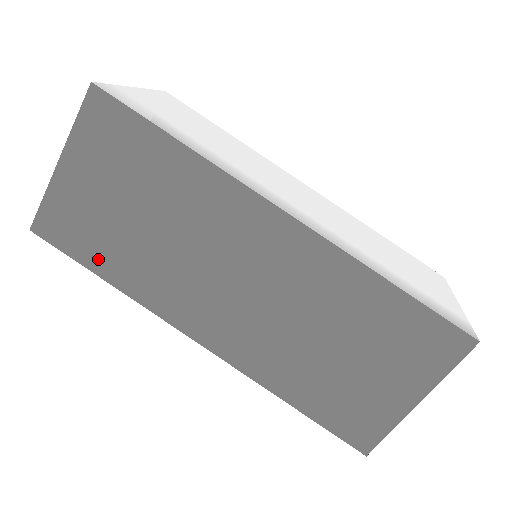
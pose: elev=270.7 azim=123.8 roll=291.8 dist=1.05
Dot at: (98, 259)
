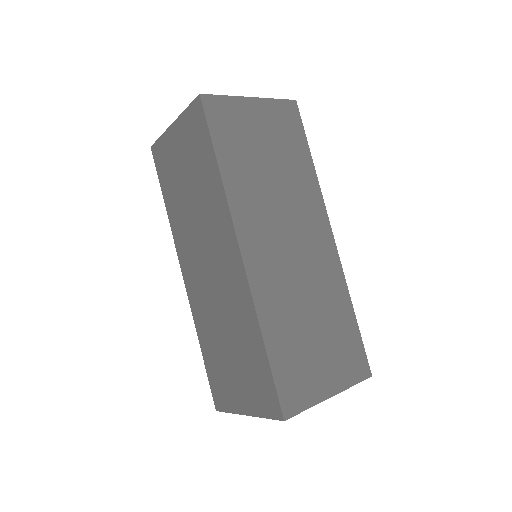
Dot at: (226, 151)
